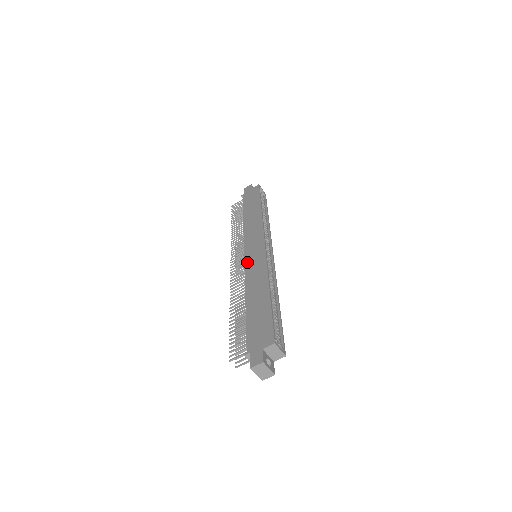
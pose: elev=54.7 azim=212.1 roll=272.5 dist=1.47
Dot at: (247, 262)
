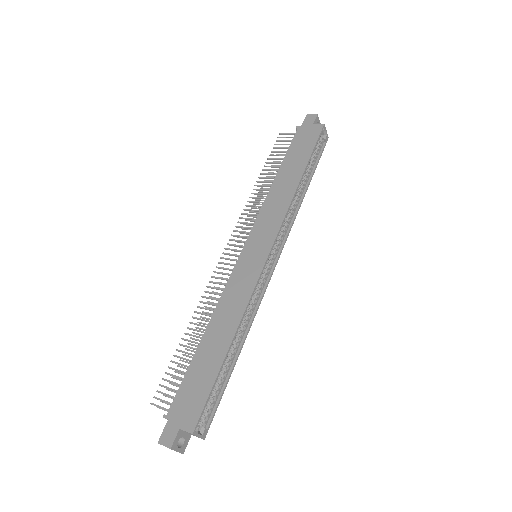
Dot at: (238, 267)
